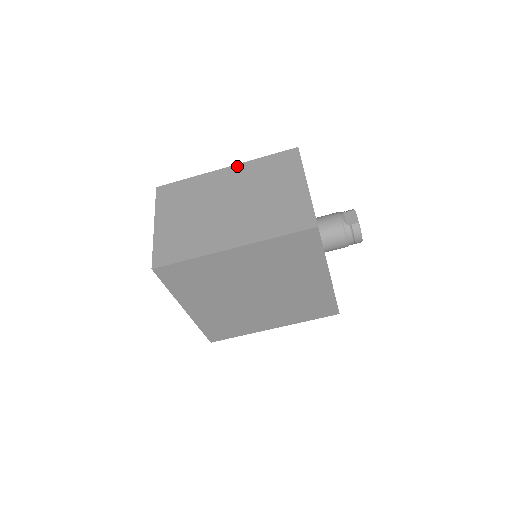
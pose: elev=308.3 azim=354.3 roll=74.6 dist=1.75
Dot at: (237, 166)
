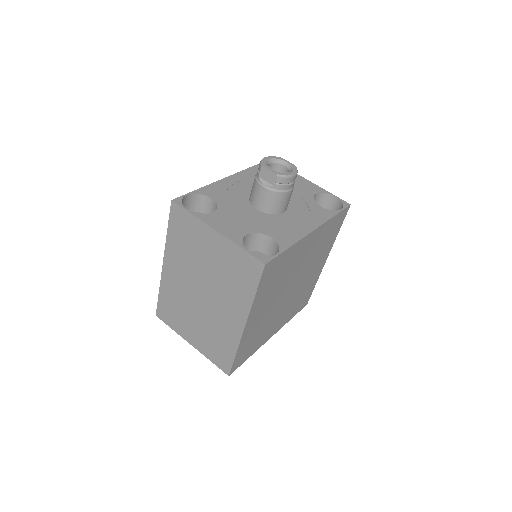
Dot at: (166, 256)
